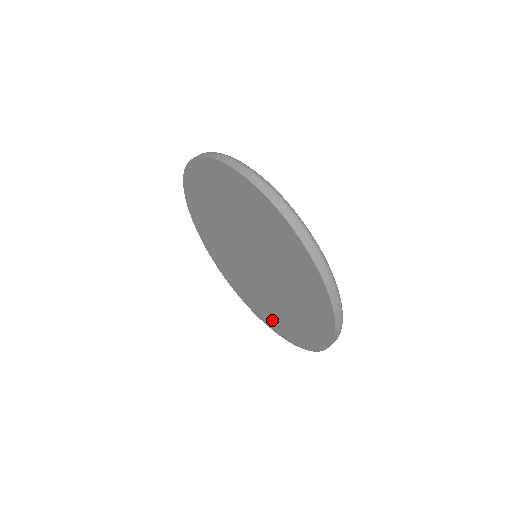
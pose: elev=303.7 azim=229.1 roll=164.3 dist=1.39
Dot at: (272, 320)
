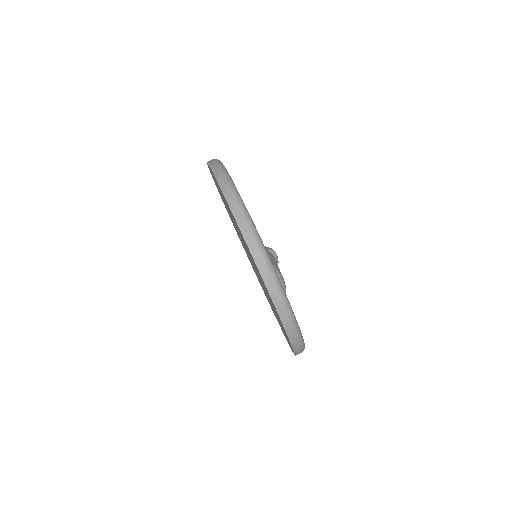
Dot at: occluded
